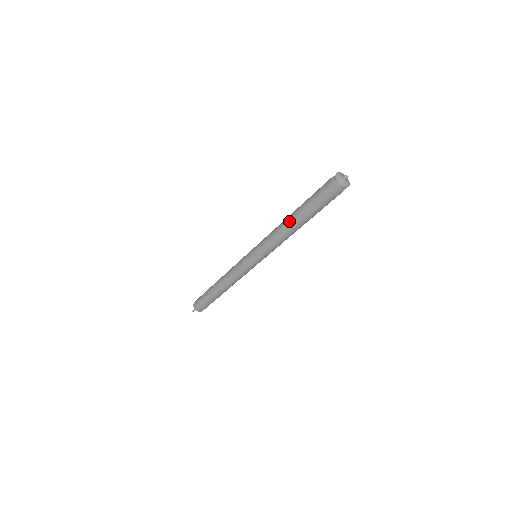
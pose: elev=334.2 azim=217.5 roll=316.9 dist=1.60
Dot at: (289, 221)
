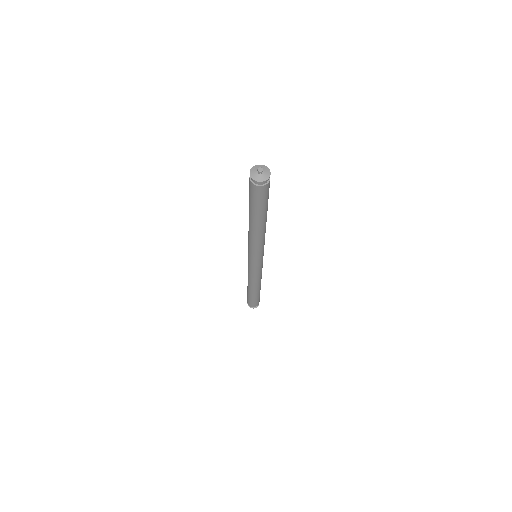
Dot at: occluded
